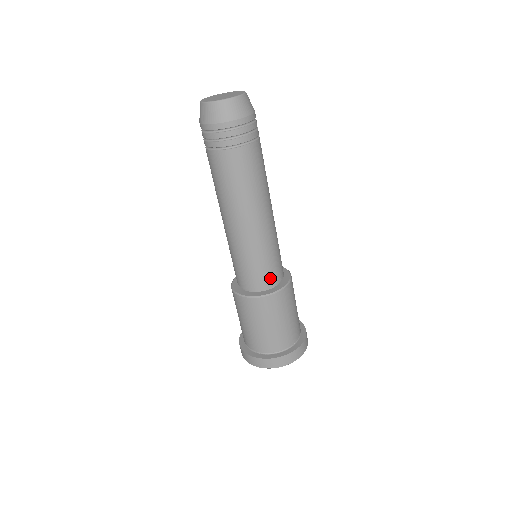
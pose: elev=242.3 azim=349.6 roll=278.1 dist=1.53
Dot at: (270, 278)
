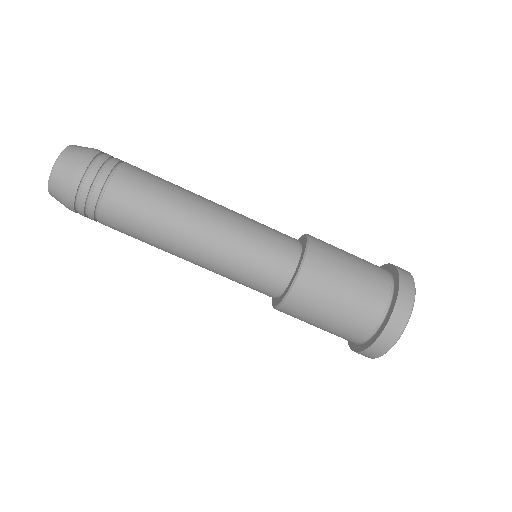
Dot at: (269, 285)
